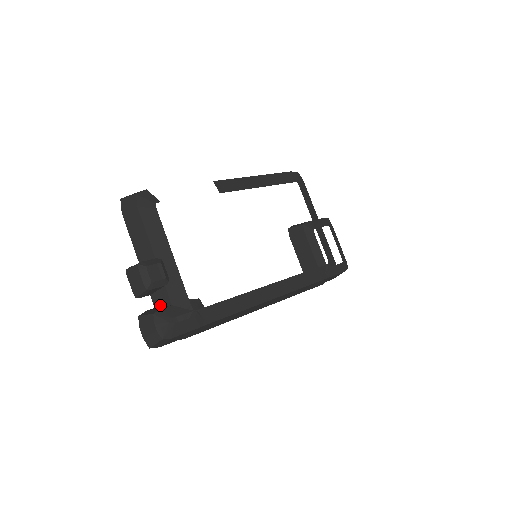
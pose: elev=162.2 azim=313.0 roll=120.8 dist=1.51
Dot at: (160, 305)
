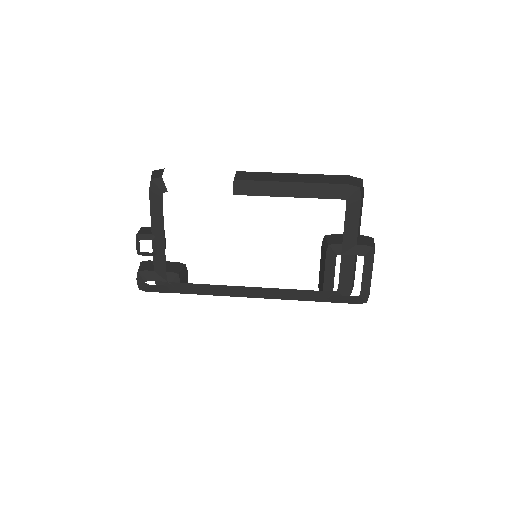
Dot at: occluded
